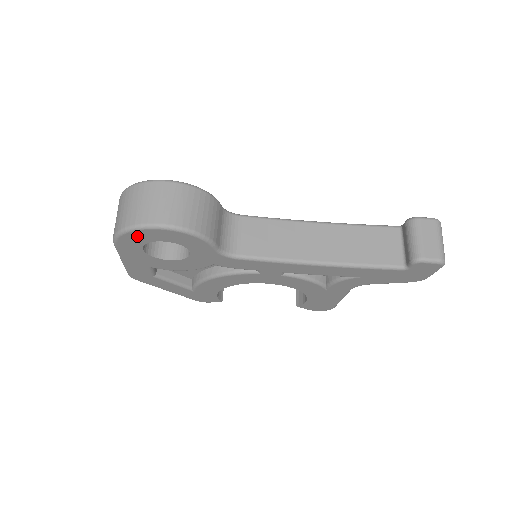
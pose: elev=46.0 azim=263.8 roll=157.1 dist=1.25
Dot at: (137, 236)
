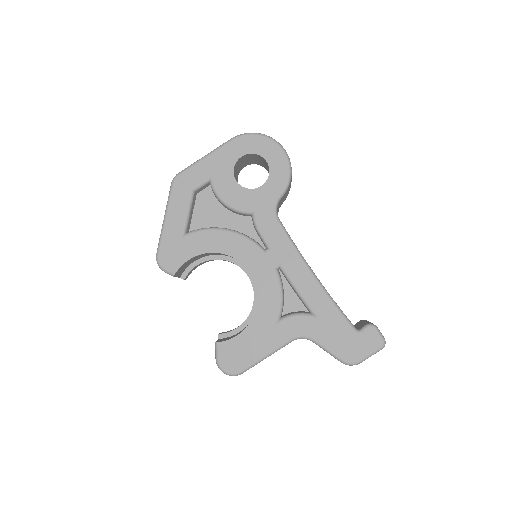
Dot at: (260, 143)
